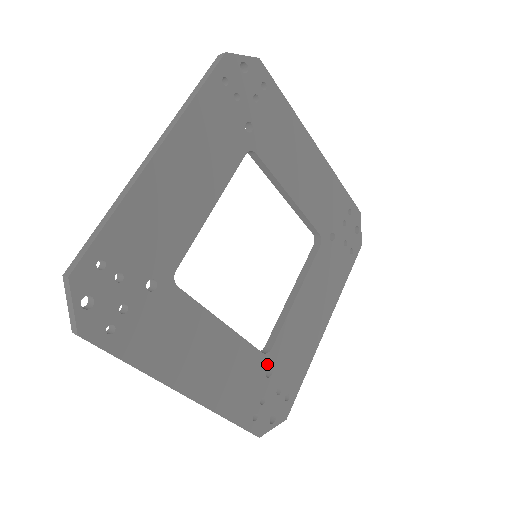
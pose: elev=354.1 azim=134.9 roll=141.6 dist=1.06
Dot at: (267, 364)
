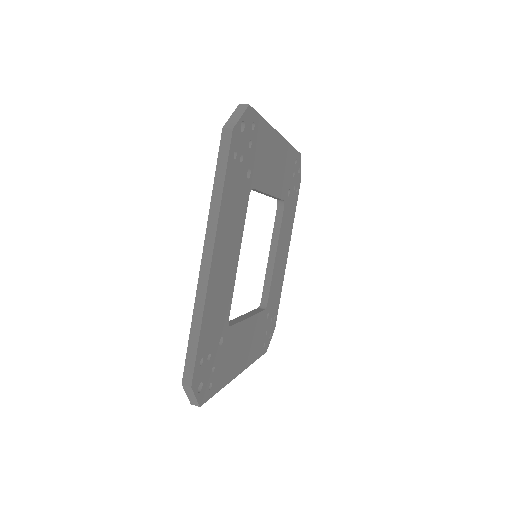
Dot at: (266, 313)
